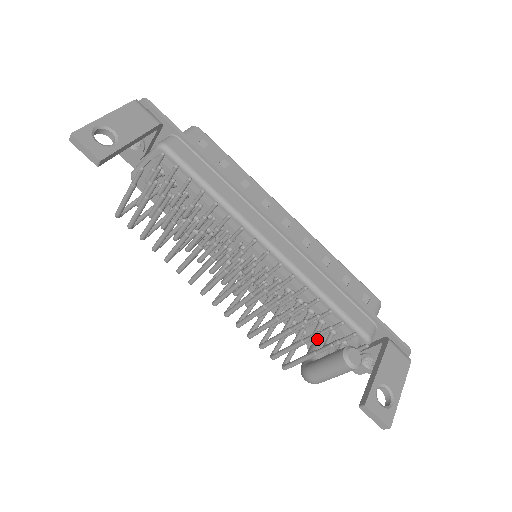
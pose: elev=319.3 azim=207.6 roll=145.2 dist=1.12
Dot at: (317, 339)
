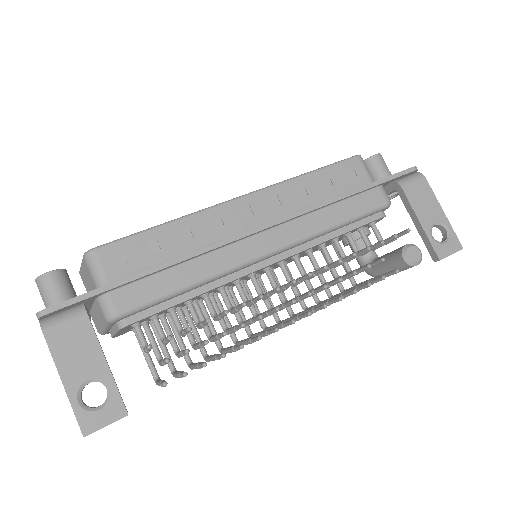
Dot at: occluded
